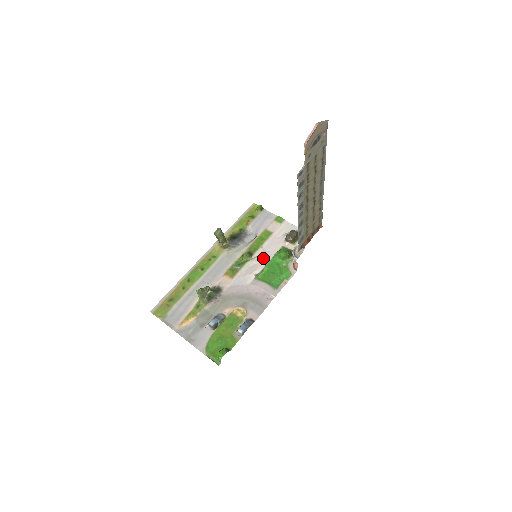
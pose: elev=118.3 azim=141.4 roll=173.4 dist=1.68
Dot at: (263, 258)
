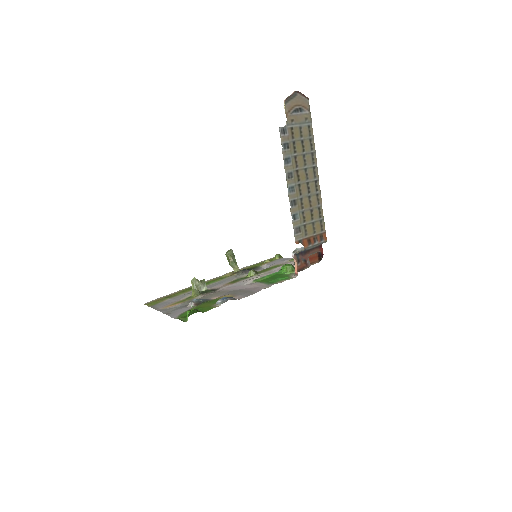
Dot at: (267, 274)
